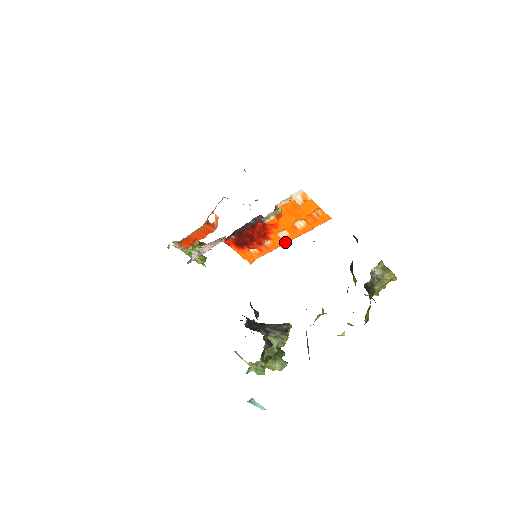
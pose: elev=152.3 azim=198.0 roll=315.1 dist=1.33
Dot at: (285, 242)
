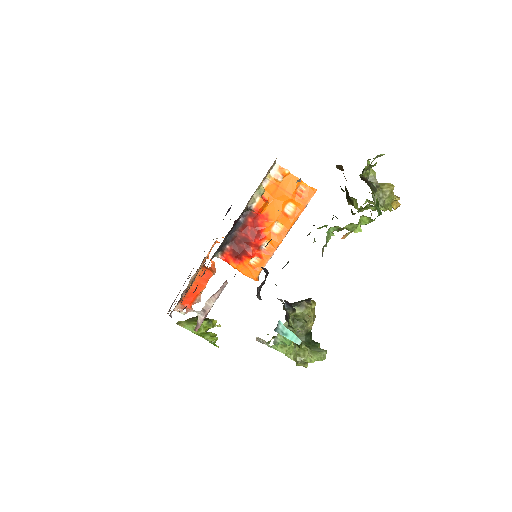
Dot at: (282, 237)
